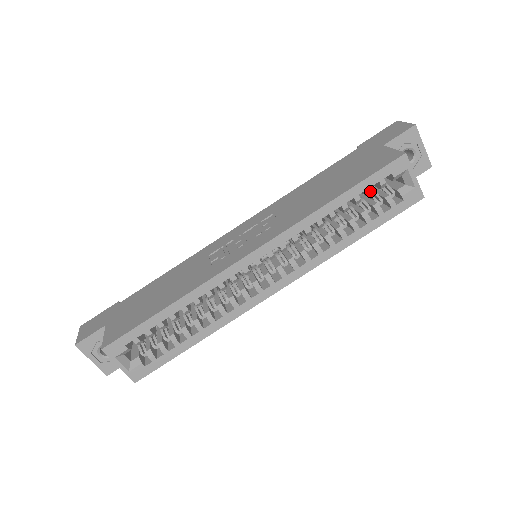
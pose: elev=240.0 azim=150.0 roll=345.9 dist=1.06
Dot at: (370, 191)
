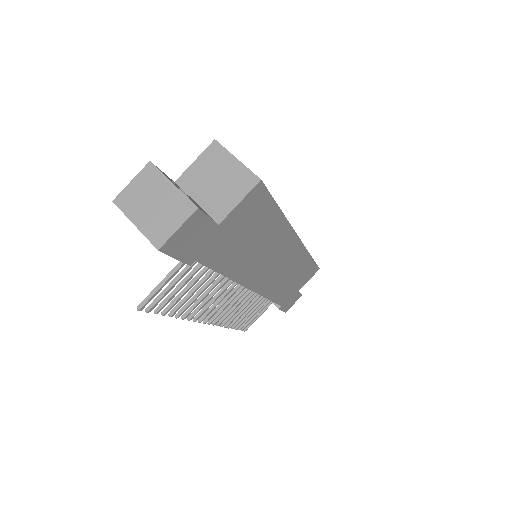
Dot at: occluded
